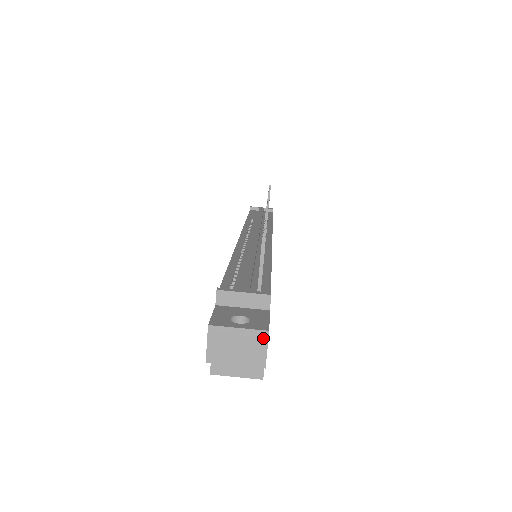
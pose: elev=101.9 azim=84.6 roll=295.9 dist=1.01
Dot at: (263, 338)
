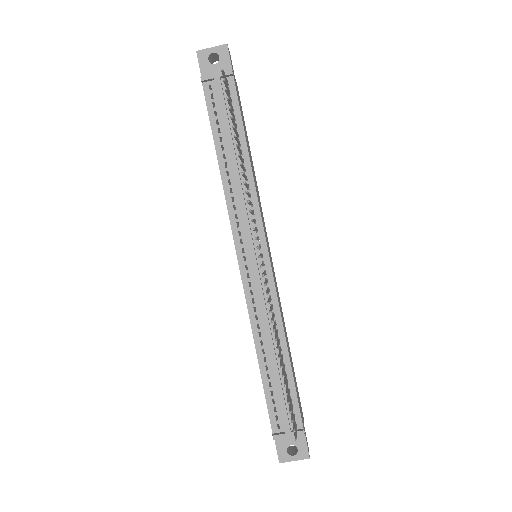
Dot at: (307, 457)
